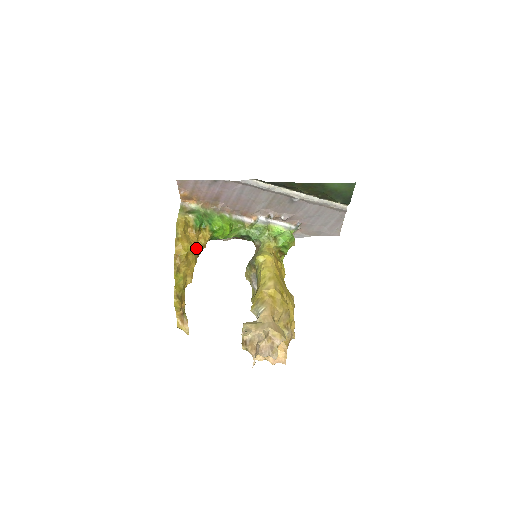
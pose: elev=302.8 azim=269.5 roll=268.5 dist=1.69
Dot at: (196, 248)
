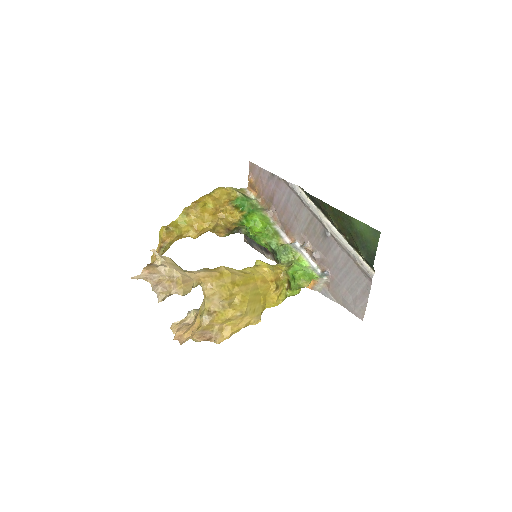
Dot at: (221, 219)
